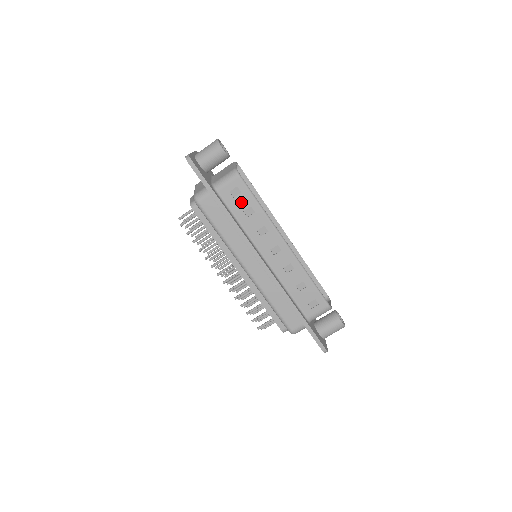
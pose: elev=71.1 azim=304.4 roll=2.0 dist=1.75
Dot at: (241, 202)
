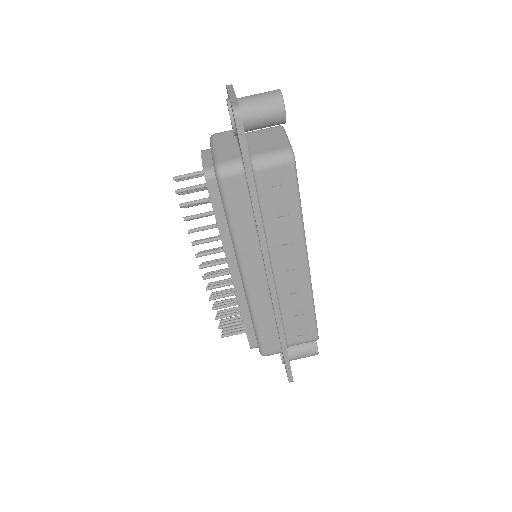
Dot at: (279, 196)
